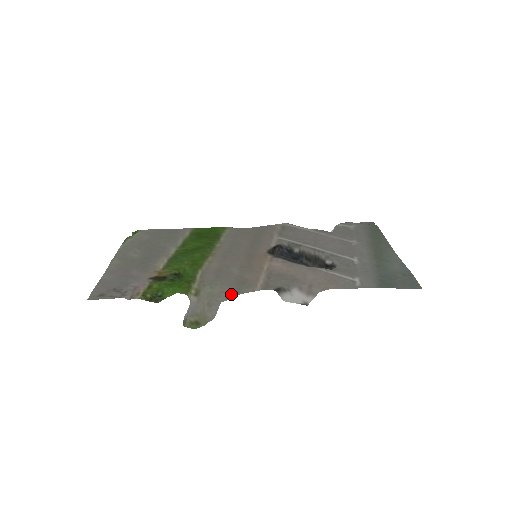
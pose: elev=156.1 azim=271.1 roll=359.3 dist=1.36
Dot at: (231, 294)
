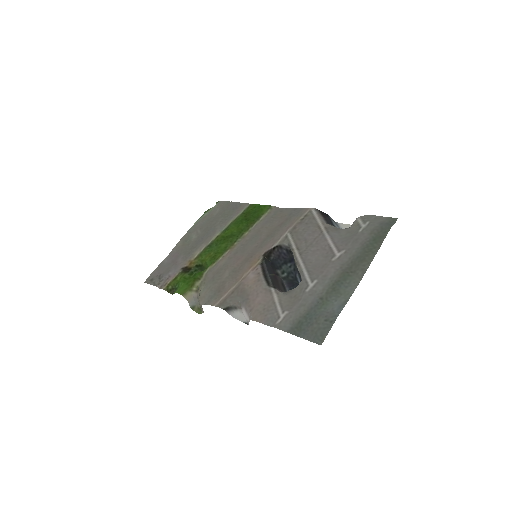
Dot at: (205, 301)
